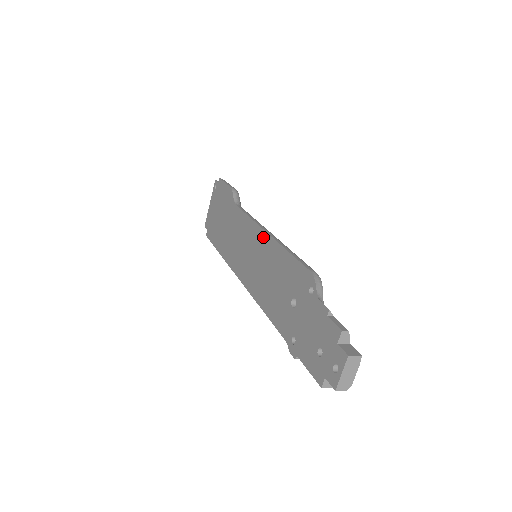
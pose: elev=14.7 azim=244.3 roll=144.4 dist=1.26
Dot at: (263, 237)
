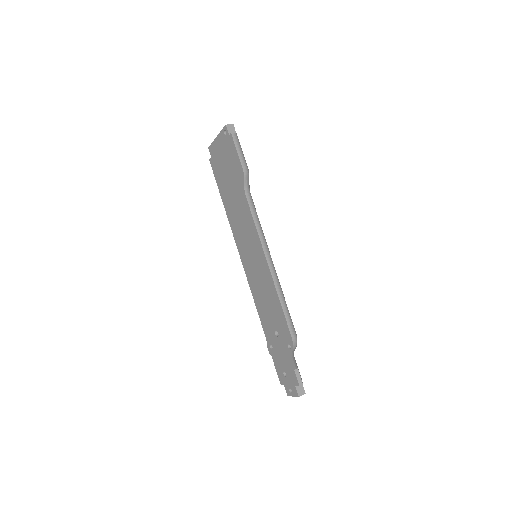
Dot at: (265, 265)
